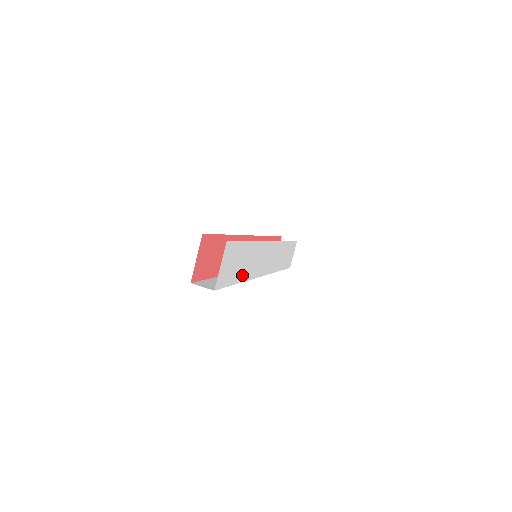
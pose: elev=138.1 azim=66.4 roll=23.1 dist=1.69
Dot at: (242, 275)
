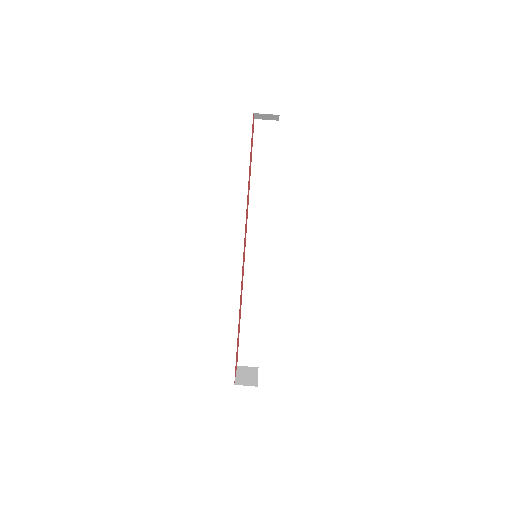
Dot at: occluded
